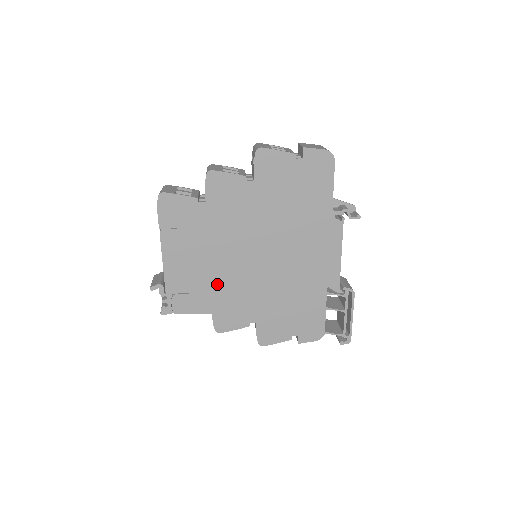
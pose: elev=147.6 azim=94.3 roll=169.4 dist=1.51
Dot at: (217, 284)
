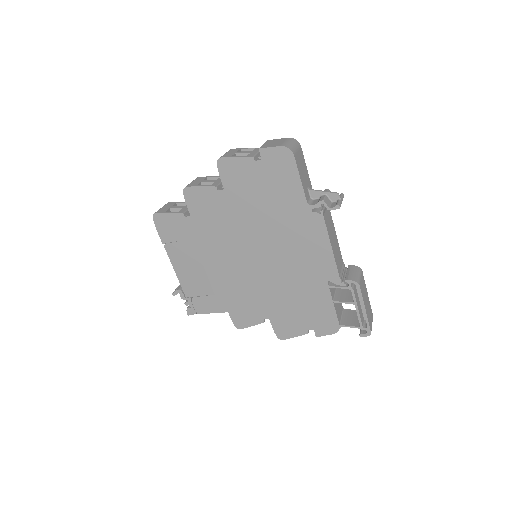
Dot at: (224, 286)
